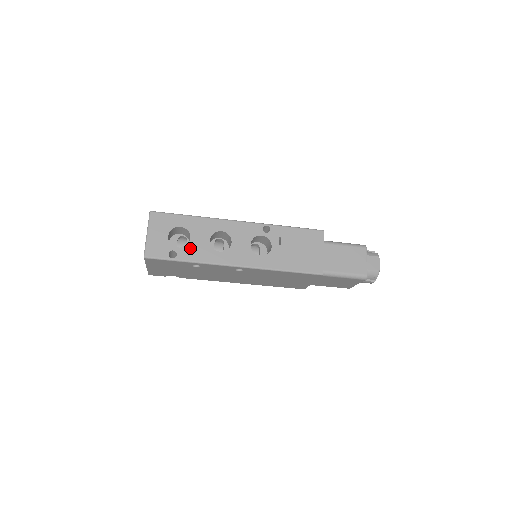
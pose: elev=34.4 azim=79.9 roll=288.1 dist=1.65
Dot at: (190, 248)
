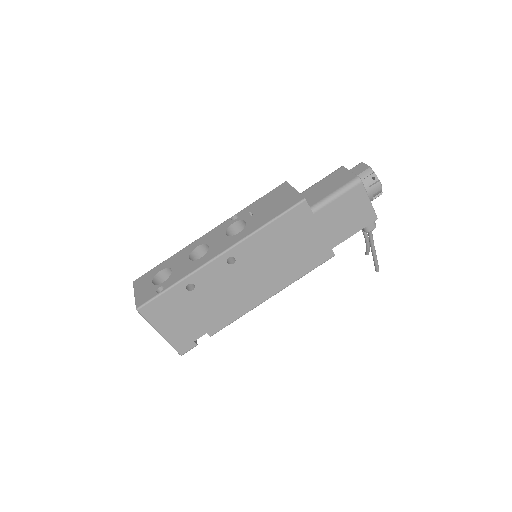
Dot at: (174, 275)
